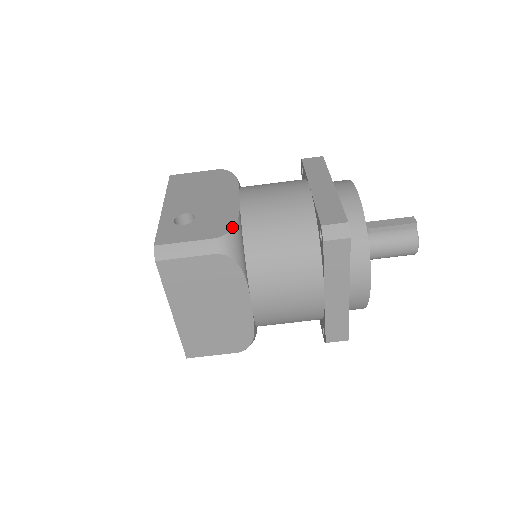
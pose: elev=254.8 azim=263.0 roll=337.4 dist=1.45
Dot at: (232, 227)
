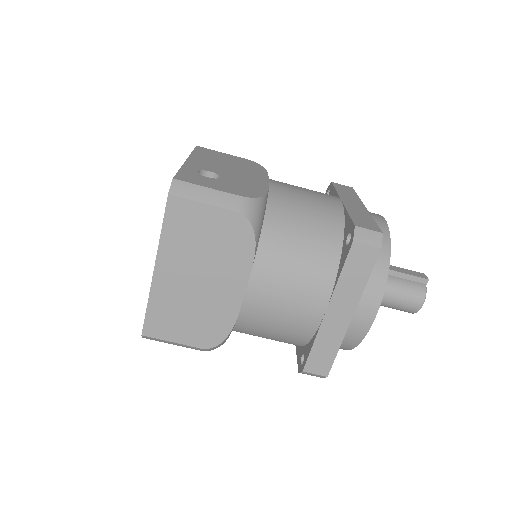
Dot at: (261, 196)
